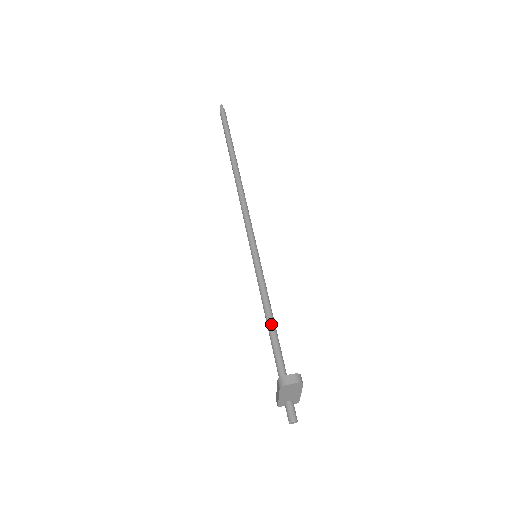
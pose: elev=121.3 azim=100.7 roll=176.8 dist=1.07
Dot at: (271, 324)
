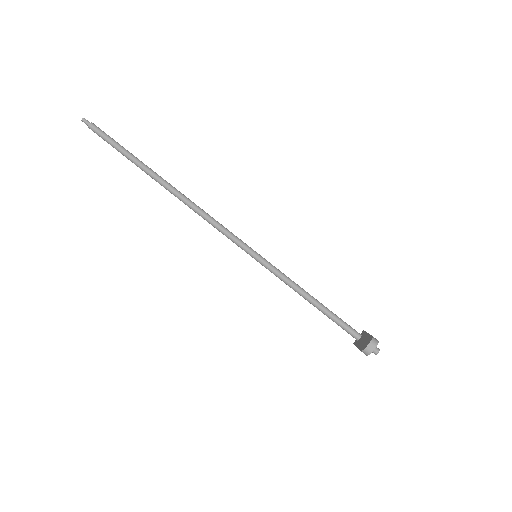
Dot at: (312, 301)
